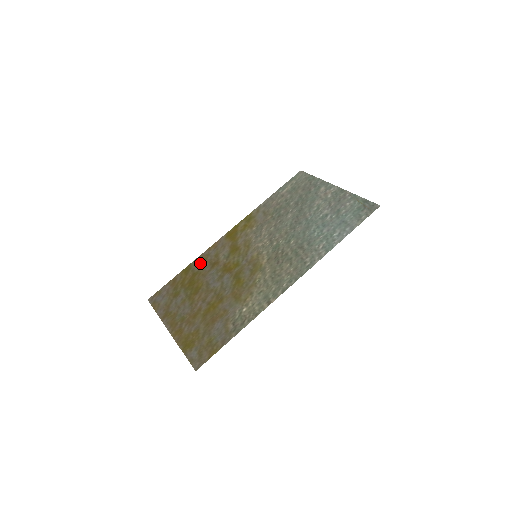
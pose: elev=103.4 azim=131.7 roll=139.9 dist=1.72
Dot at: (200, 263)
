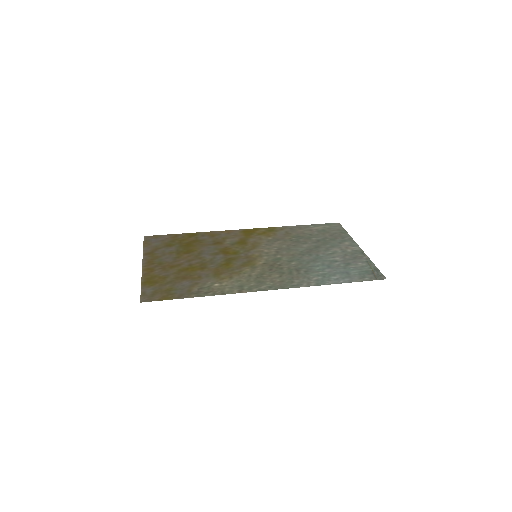
Dot at: (207, 236)
